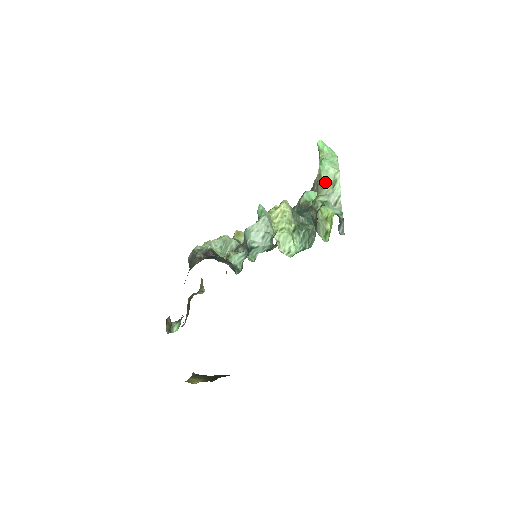
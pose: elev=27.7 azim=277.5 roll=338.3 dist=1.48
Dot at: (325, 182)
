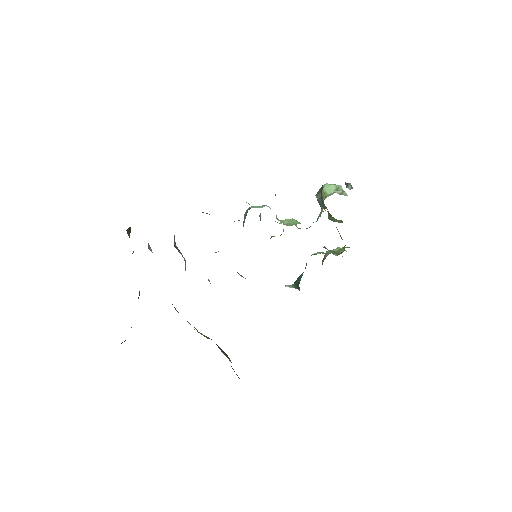
Dot at: (328, 192)
